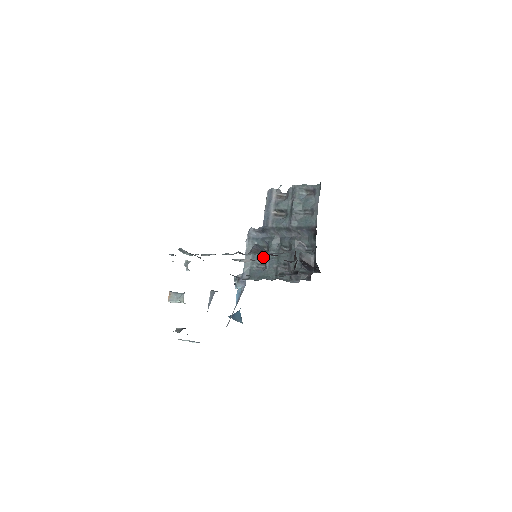
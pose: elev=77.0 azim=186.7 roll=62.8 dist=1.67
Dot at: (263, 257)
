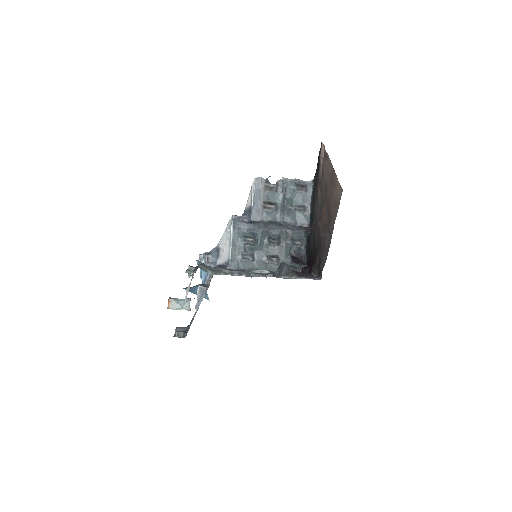
Dot at: (251, 249)
